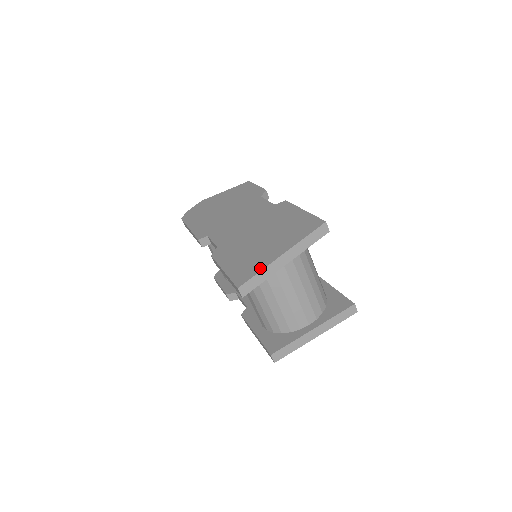
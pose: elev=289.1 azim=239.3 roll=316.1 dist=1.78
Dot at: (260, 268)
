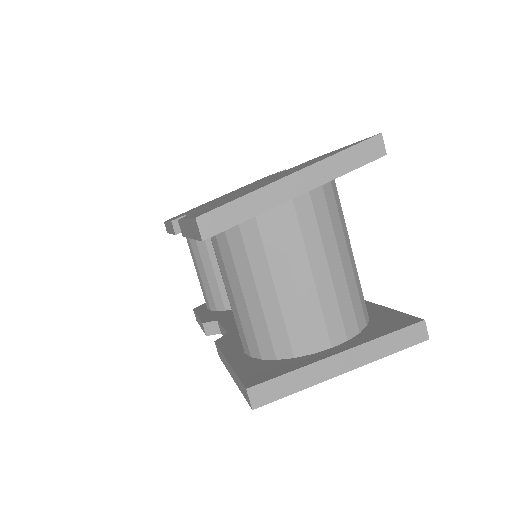
Dot at: occluded
